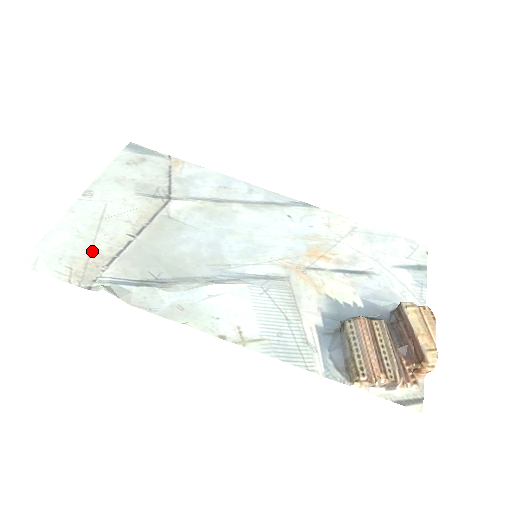
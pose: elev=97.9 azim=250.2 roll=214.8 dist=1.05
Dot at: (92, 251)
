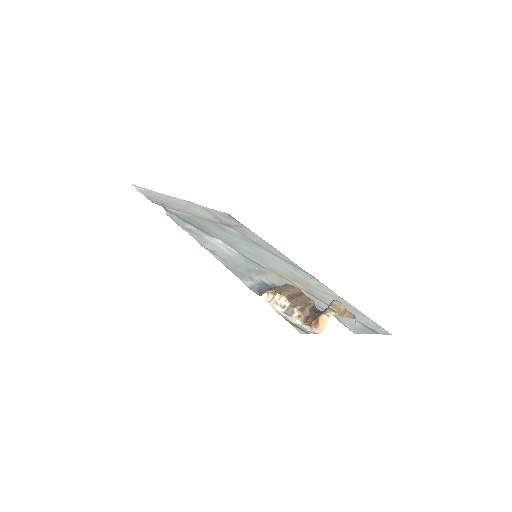
Dot at: (169, 204)
